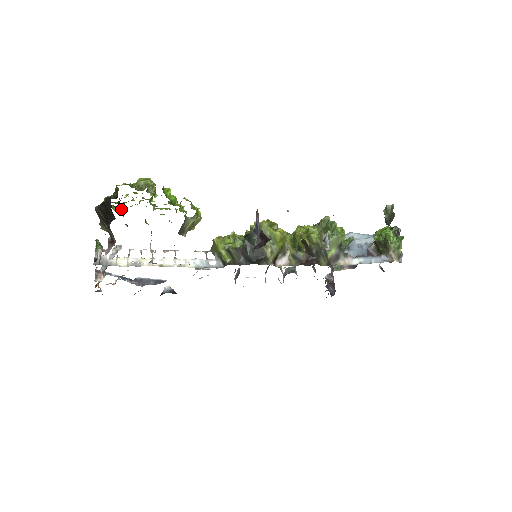
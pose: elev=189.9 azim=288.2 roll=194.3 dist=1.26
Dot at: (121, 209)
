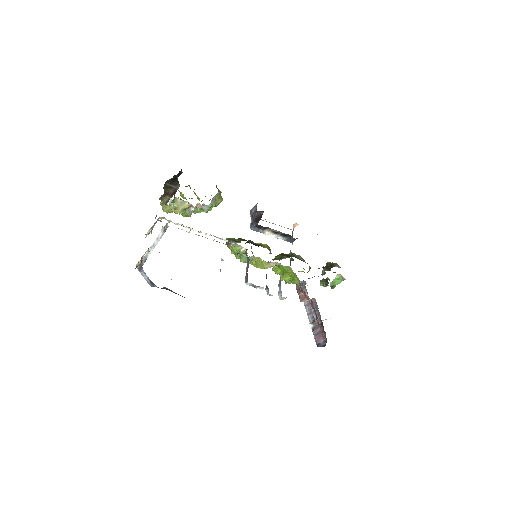
Dot at: occluded
